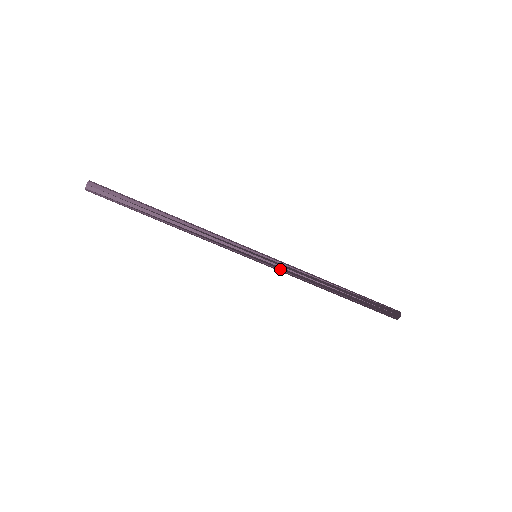
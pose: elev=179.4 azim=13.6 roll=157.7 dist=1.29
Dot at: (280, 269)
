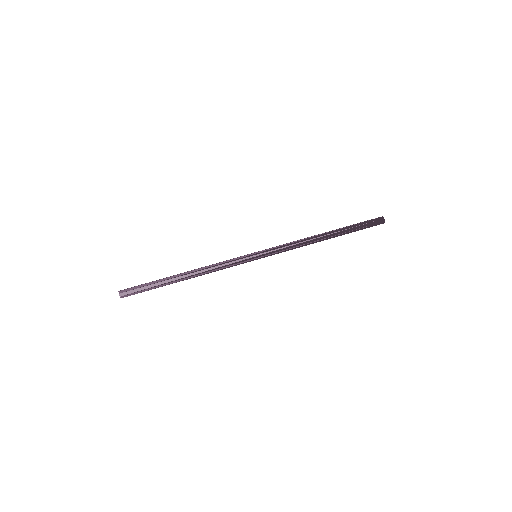
Dot at: (278, 253)
